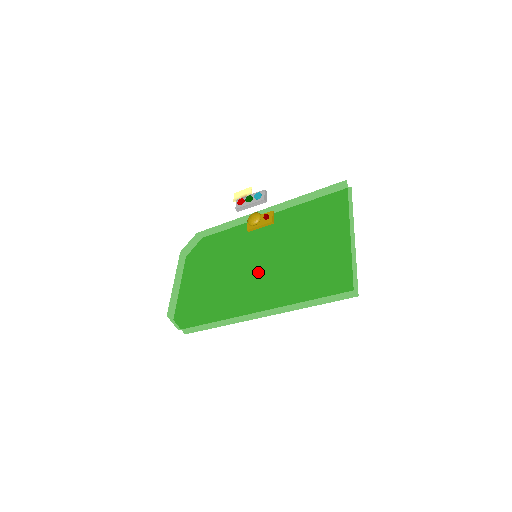
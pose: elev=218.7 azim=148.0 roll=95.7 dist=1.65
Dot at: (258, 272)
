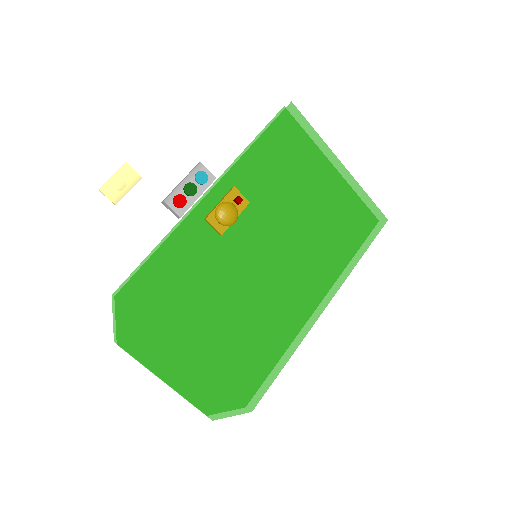
Dot at: (288, 271)
